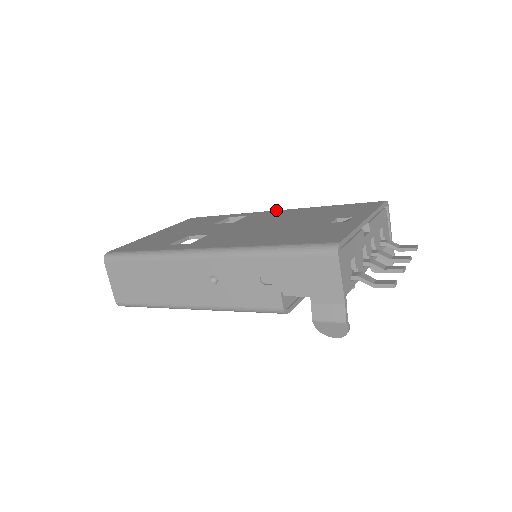
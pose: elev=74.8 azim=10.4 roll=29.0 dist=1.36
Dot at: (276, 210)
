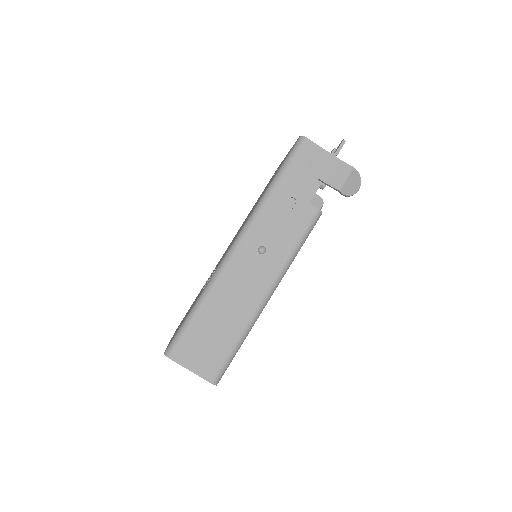
Dot at: occluded
